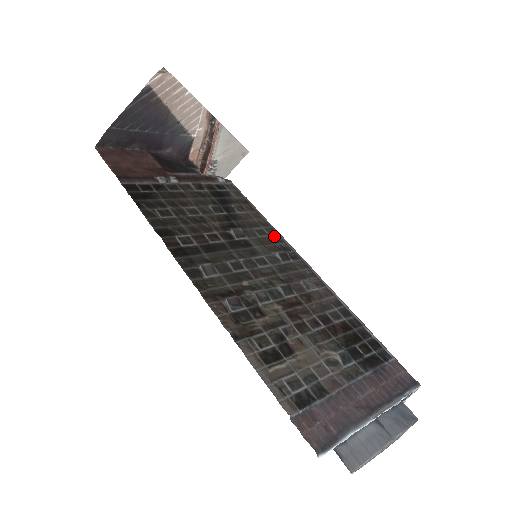
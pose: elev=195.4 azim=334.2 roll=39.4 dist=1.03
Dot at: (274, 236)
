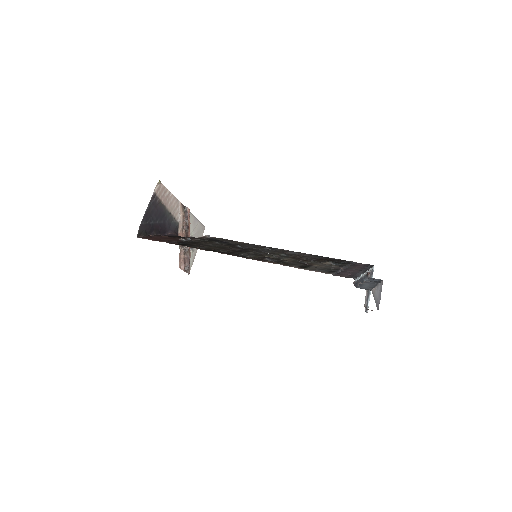
Dot at: occluded
